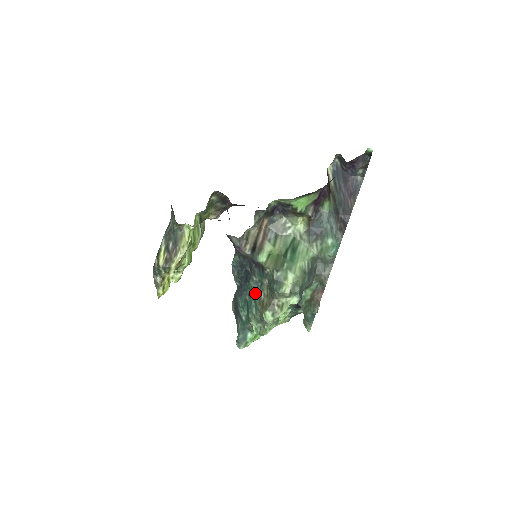
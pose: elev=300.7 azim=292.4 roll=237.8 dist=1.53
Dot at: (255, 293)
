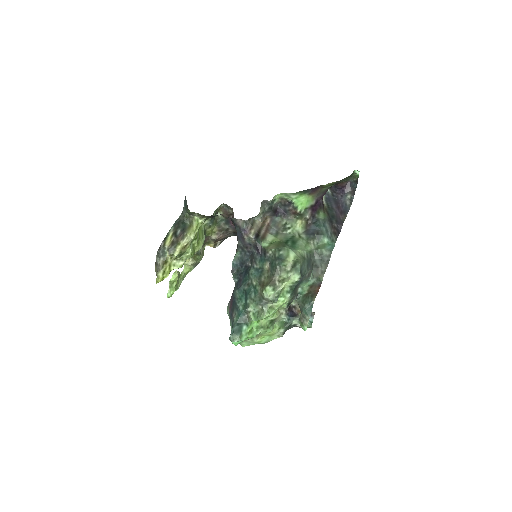
Dot at: (255, 278)
